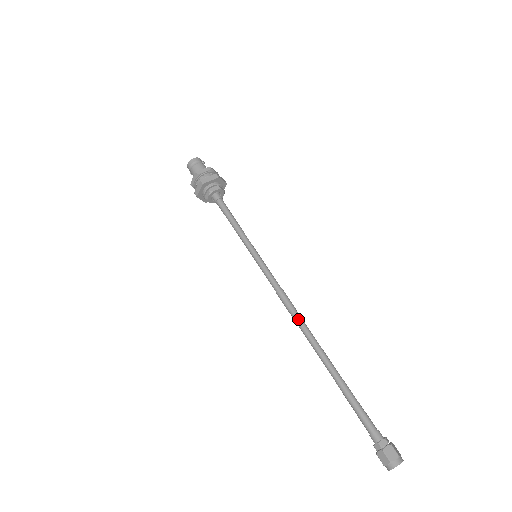
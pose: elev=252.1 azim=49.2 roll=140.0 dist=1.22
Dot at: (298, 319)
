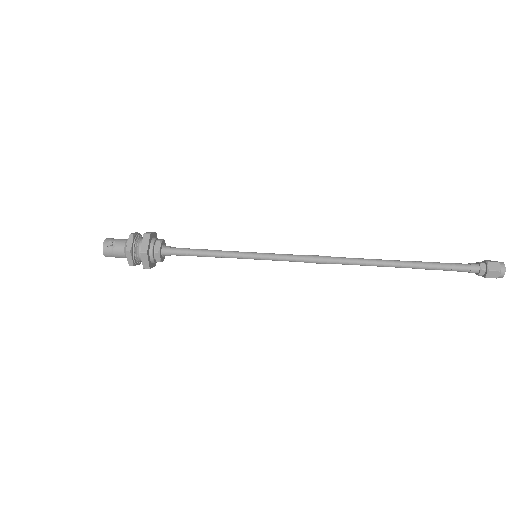
Dot at: (342, 264)
